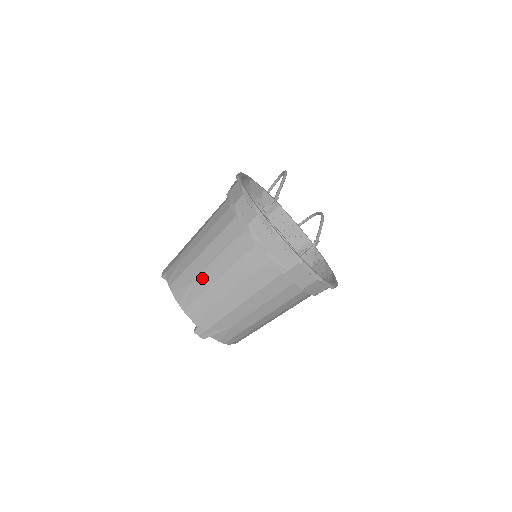
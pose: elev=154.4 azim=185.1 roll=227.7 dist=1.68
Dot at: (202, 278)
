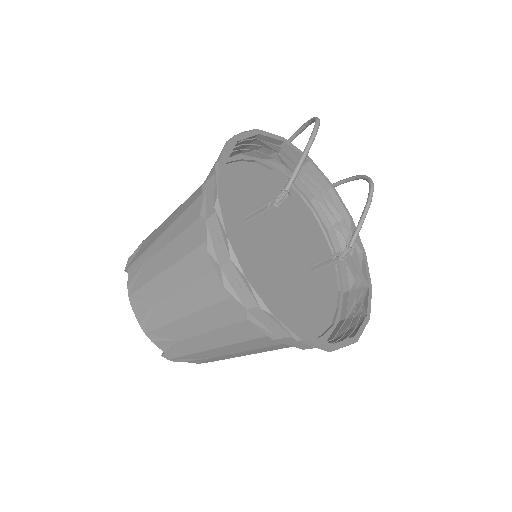
Dot at: (164, 307)
